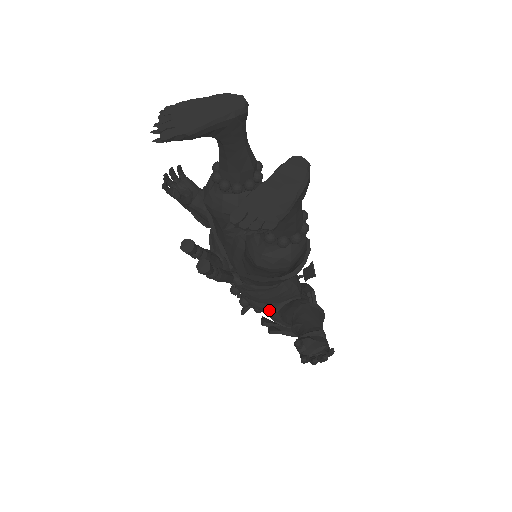
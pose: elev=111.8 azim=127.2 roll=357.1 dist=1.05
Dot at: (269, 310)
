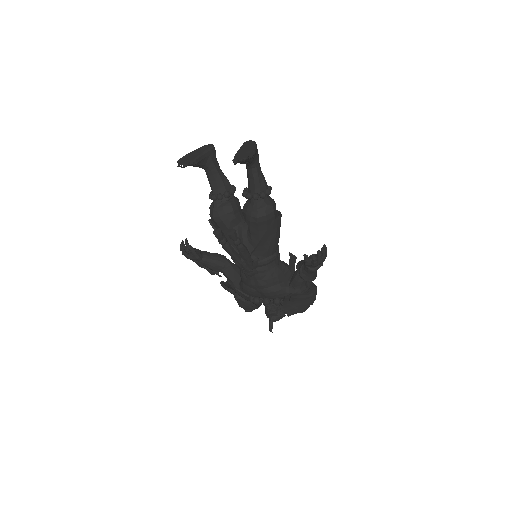
Dot at: (283, 288)
